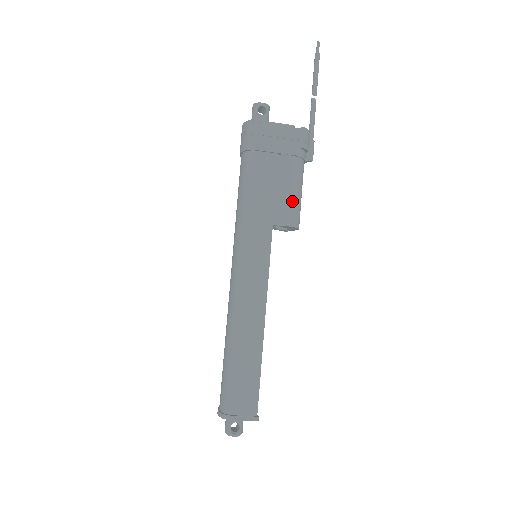
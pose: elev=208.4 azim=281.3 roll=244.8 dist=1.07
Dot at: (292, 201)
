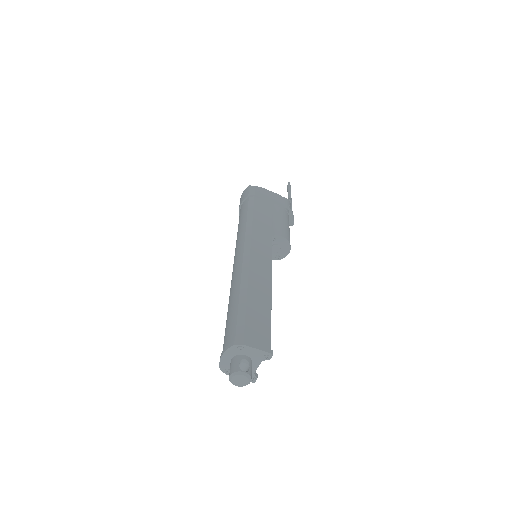
Dot at: (285, 227)
